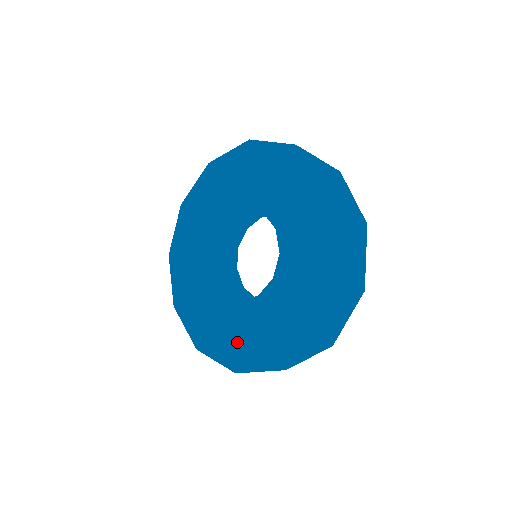
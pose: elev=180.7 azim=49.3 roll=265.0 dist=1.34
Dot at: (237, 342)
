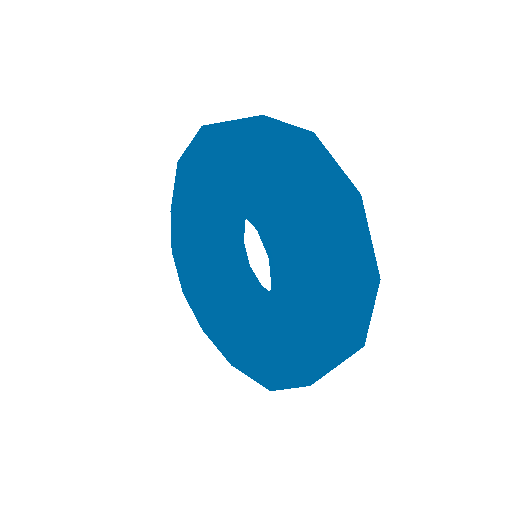
Dot at: (279, 349)
